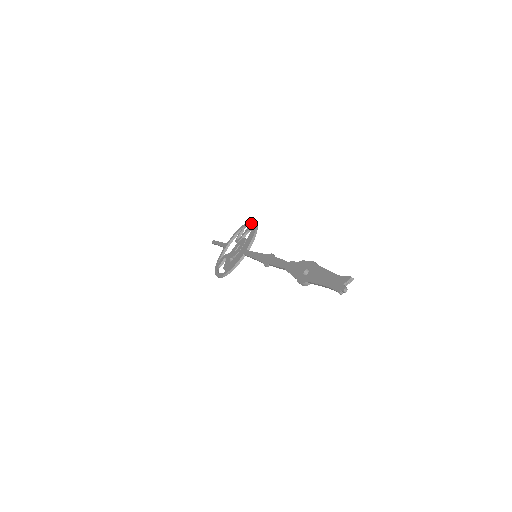
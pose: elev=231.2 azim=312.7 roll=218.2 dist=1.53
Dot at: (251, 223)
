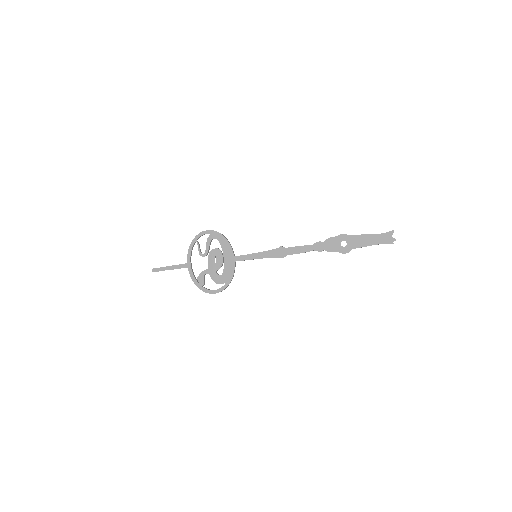
Dot at: (208, 233)
